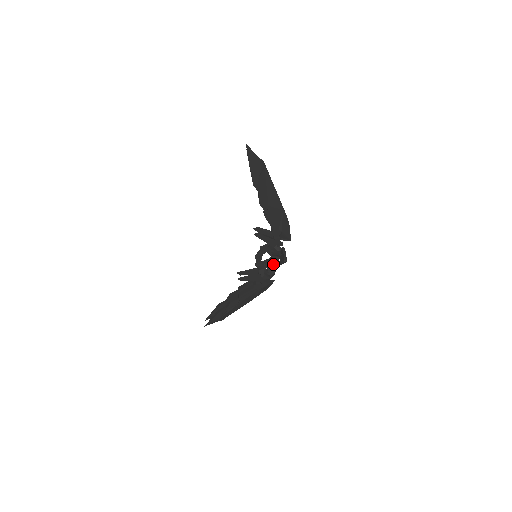
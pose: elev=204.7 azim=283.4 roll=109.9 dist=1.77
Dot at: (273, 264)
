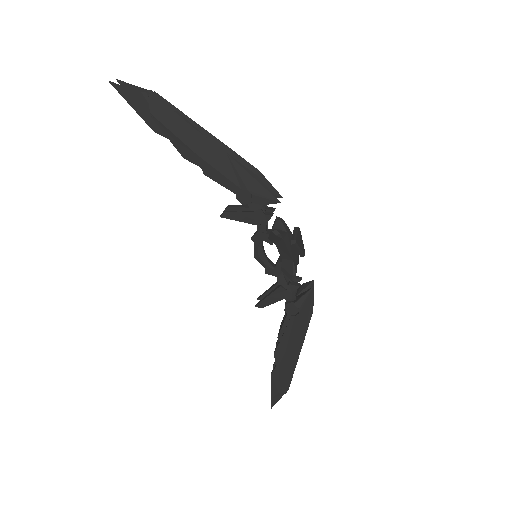
Dot at: (286, 259)
